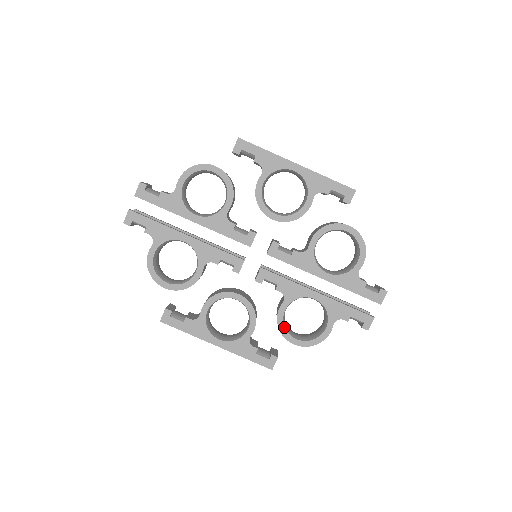
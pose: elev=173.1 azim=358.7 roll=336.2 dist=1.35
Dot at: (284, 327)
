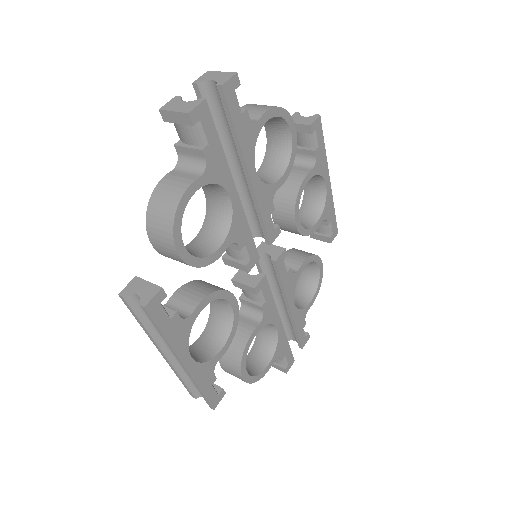
Dot at: occluded
